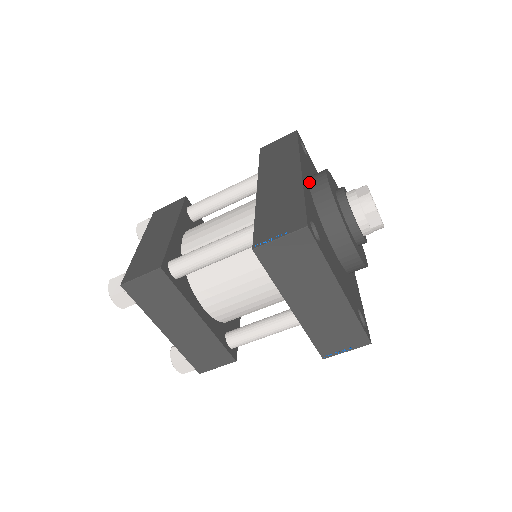
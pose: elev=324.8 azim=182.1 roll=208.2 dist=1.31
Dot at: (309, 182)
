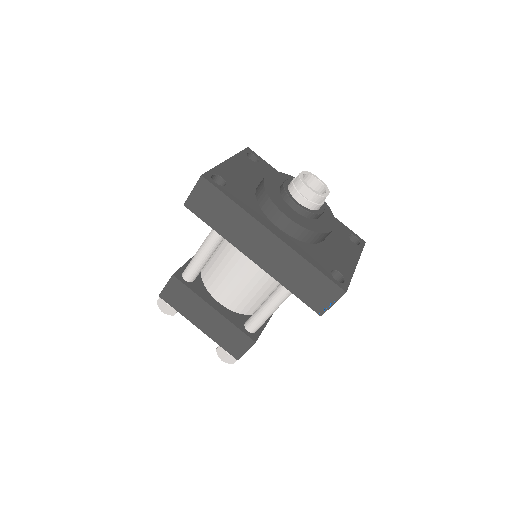
Dot at: (279, 228)
